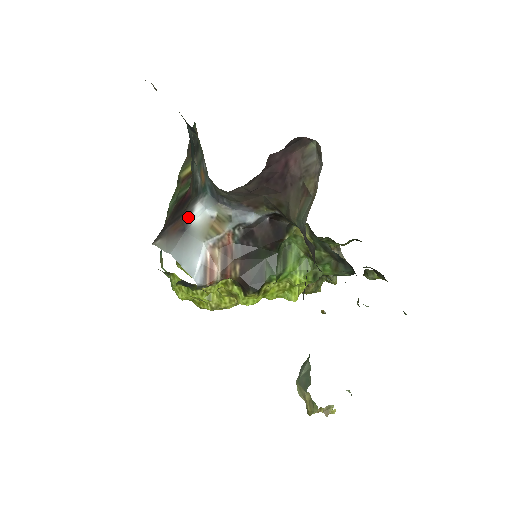
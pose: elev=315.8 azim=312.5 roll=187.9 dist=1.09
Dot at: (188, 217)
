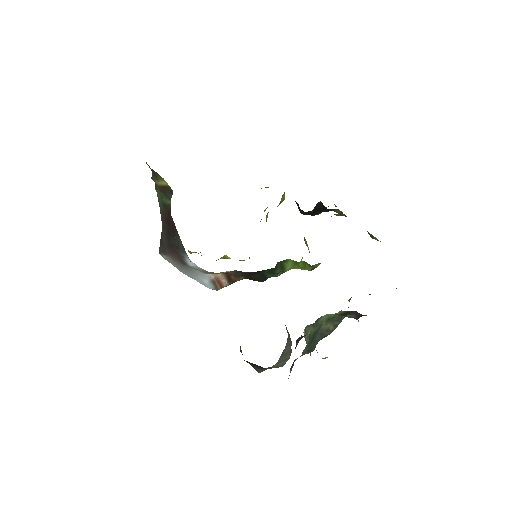
Dot at: (183, 260)
